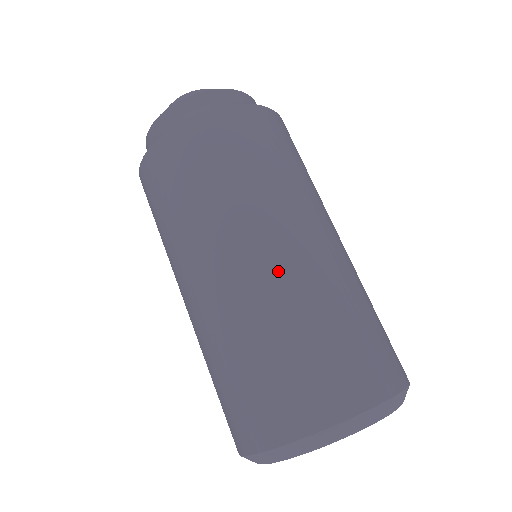
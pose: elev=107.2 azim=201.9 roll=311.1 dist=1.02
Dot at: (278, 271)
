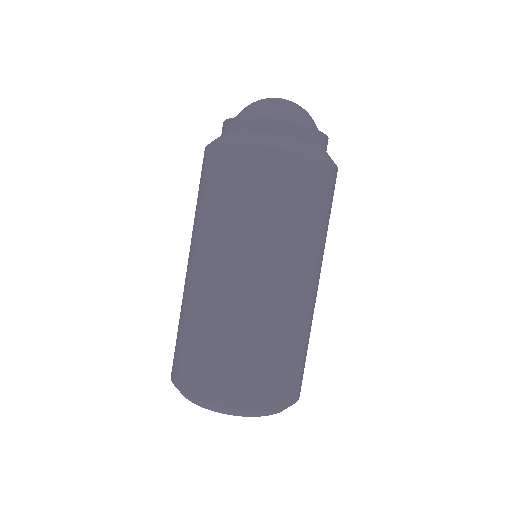
Dot at: (200, 288)
